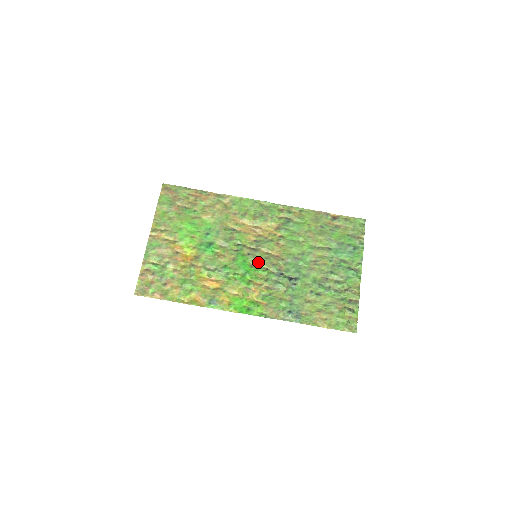
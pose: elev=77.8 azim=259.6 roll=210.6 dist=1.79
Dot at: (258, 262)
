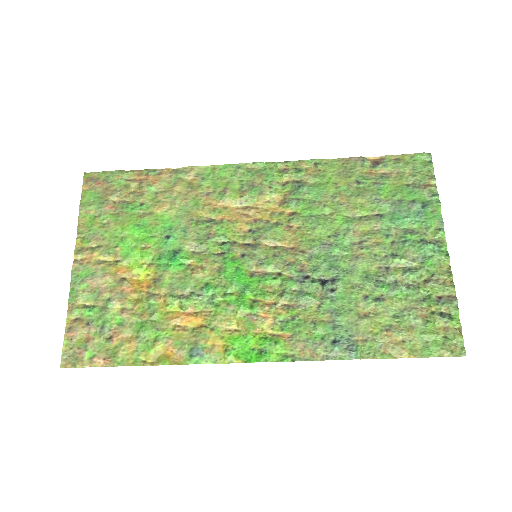
Dot at: (261, 265)
